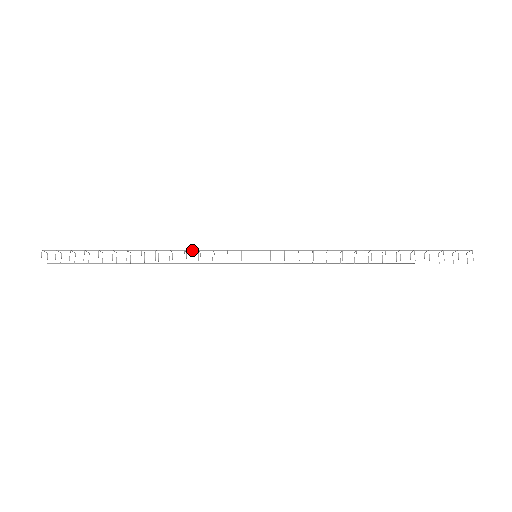
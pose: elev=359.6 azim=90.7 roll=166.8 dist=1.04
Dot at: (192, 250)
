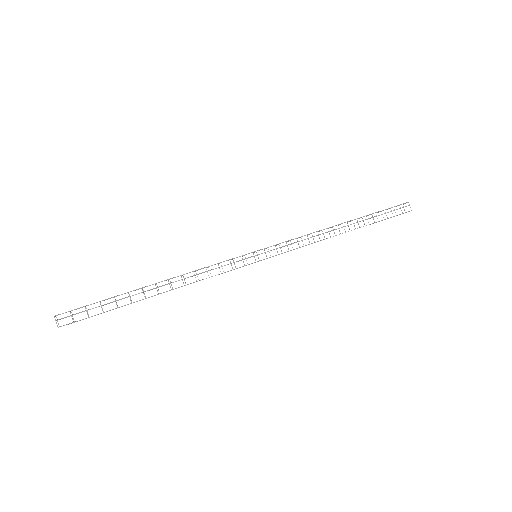
Dot at: (201, 268)
